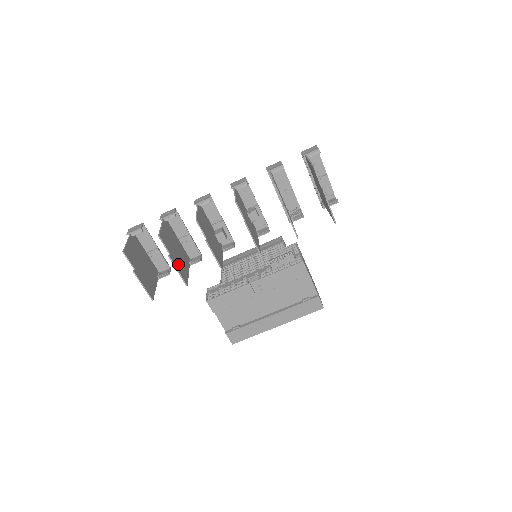
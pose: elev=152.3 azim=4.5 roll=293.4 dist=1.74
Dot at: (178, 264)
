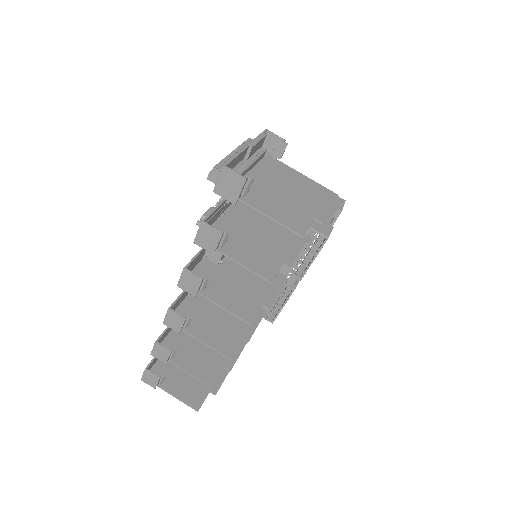
Dot at: occluded
